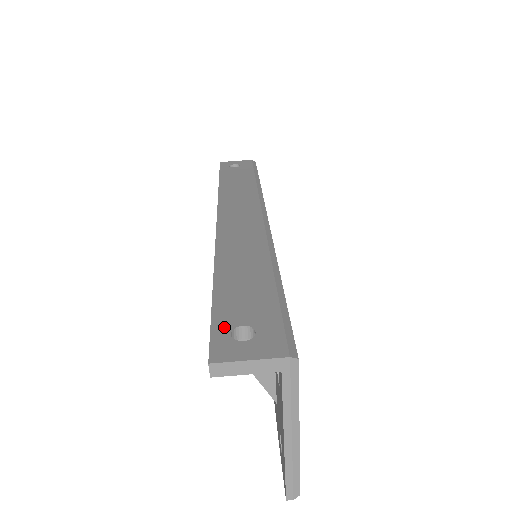
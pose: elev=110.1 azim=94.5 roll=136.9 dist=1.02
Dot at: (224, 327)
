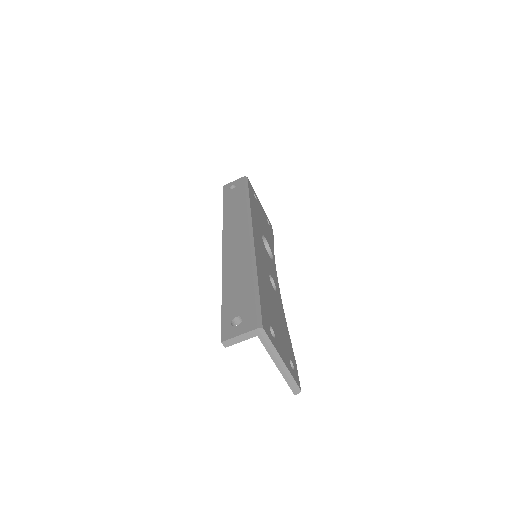
Dot at: (228, 320)
